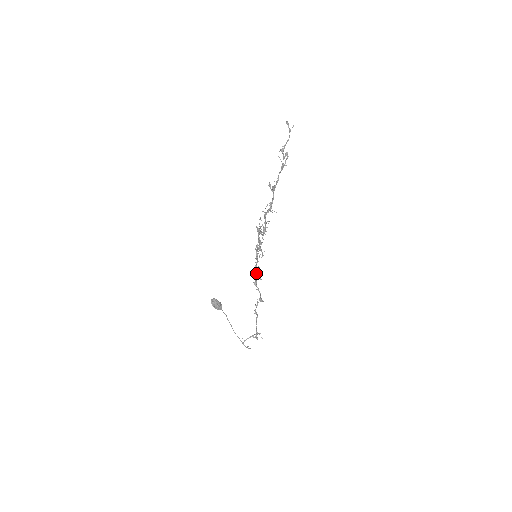
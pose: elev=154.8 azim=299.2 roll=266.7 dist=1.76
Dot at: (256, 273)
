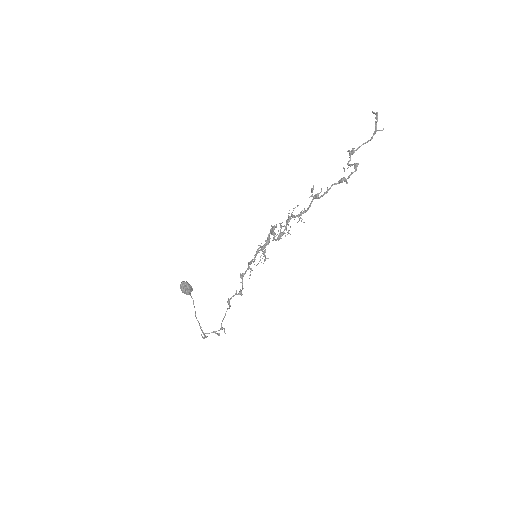
Dot at: (248, 266)
